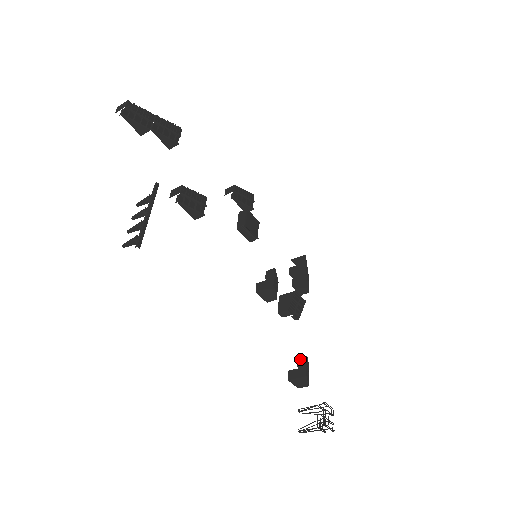
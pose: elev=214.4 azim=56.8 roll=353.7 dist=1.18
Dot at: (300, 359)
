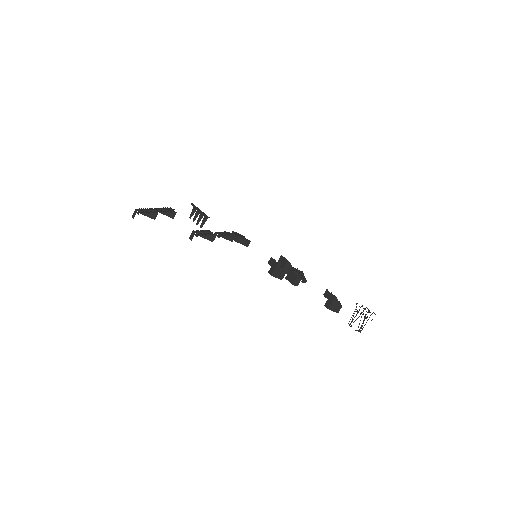
Dot at: (325, 294)
